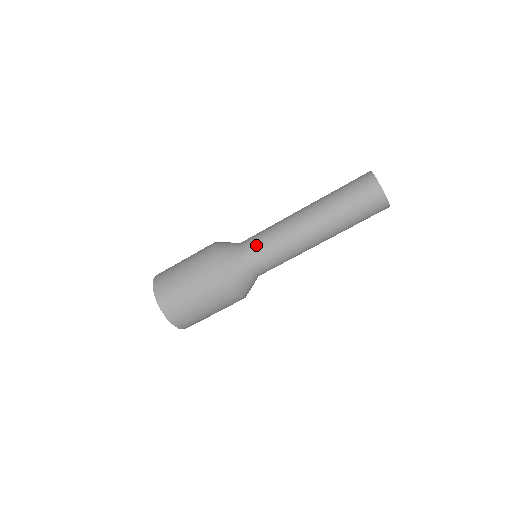
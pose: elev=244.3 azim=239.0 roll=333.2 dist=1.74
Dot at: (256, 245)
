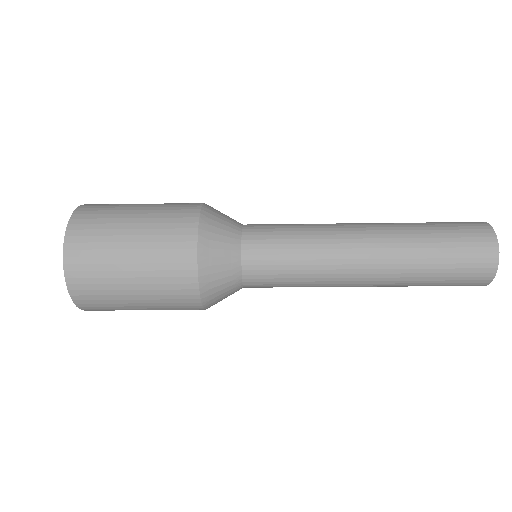
Dot at: (271, 266)
